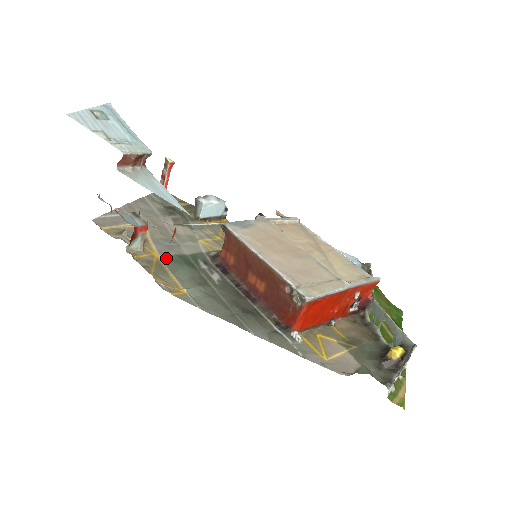
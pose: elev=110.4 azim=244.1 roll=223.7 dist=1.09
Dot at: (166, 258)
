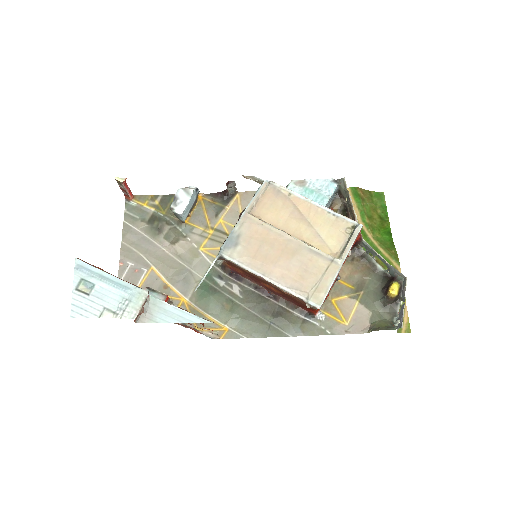
Dot at: (192, 298)
